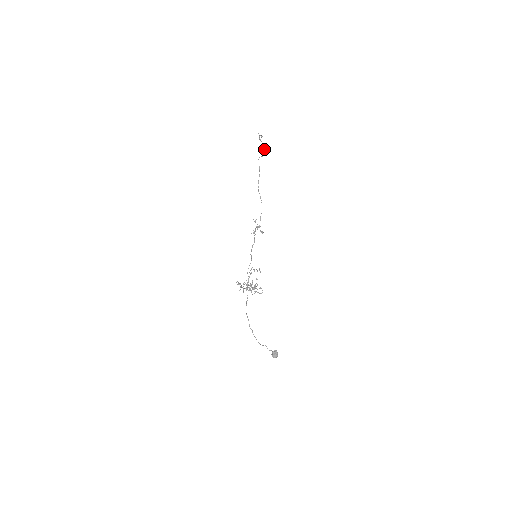
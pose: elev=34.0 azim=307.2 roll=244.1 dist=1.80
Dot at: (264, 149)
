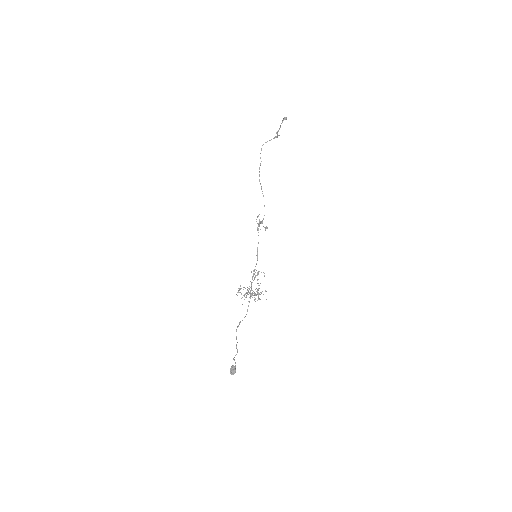
Dot at: (276, 132)
